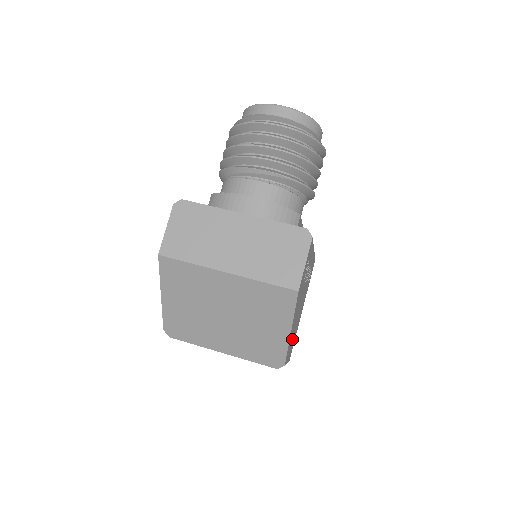
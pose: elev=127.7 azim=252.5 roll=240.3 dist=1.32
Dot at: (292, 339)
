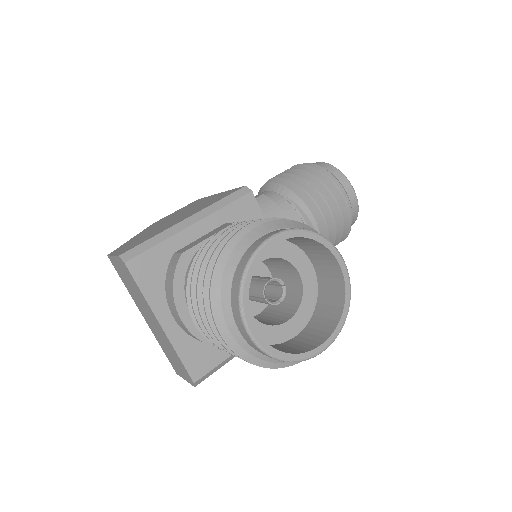
Dot at: occluded
